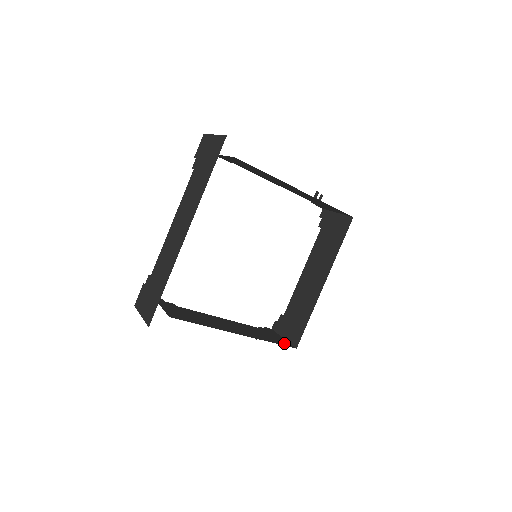
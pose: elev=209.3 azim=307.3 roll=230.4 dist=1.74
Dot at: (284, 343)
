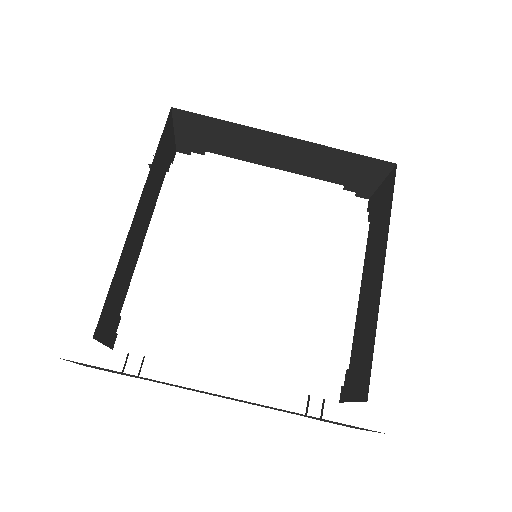
Dot at: occluded
